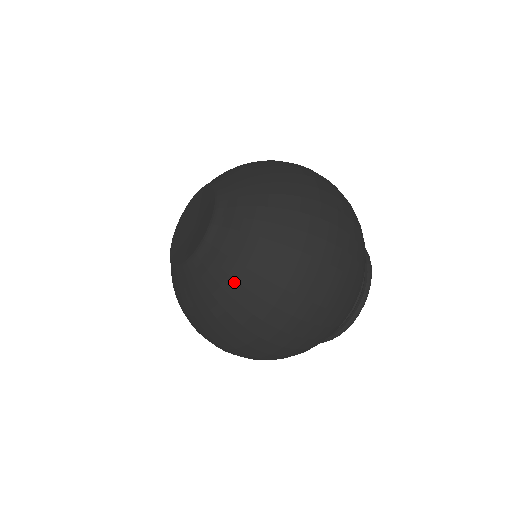
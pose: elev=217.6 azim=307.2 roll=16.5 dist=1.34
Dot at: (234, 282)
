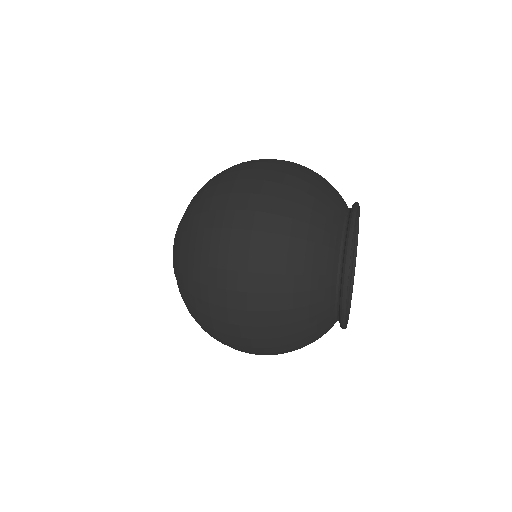
Dot at: occluded
